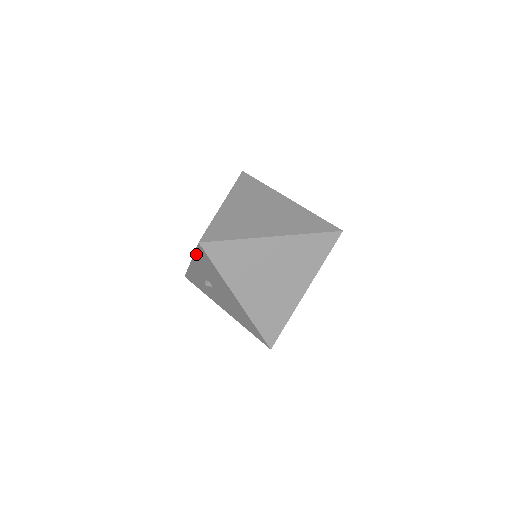
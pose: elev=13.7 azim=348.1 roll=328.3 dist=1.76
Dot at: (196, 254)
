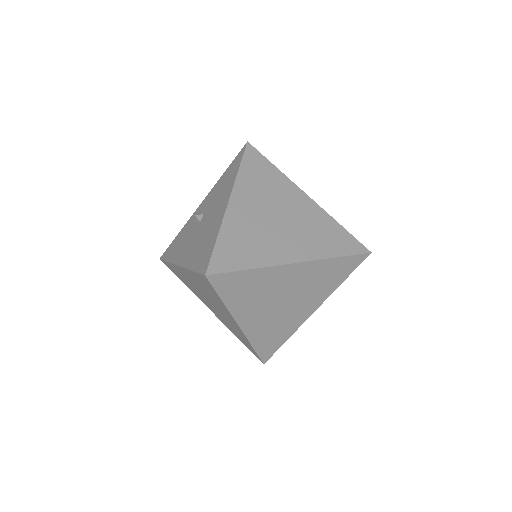
Dot at: (225, 172)
